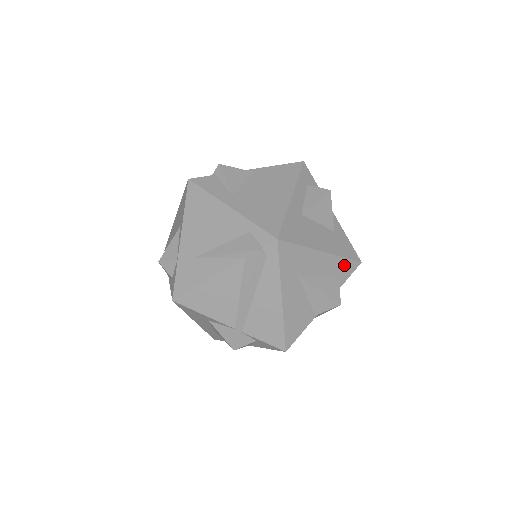
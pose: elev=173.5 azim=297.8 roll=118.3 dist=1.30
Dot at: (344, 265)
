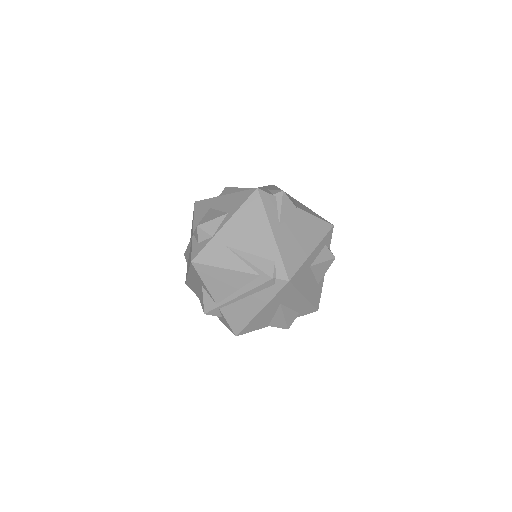
Dot at: (308, 308)
